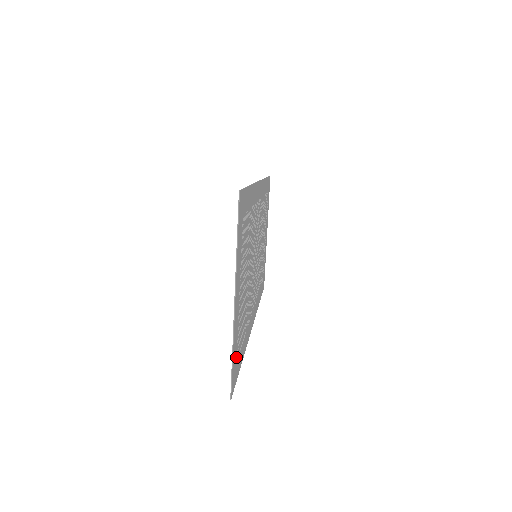
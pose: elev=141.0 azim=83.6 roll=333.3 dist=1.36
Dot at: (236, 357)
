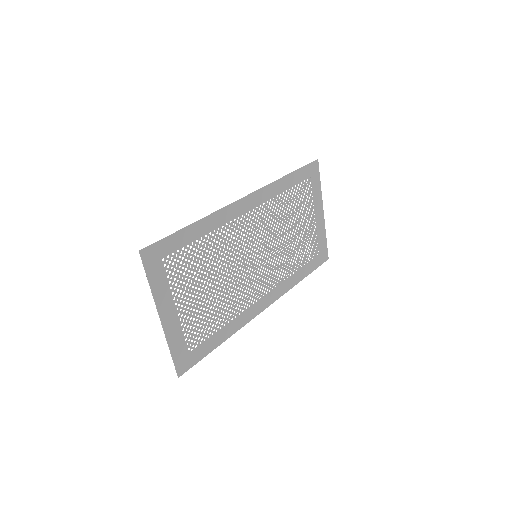
Dot at: (187, 349)
